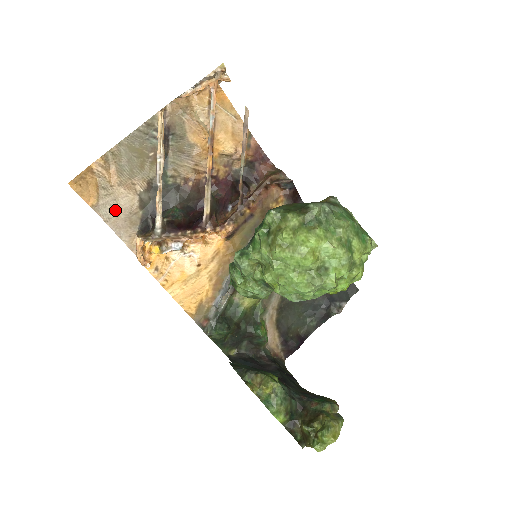
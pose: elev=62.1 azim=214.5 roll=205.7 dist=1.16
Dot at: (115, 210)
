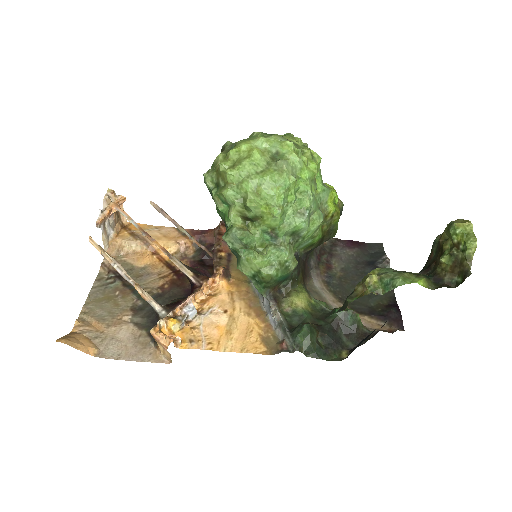
Dot at: (119, 346)
